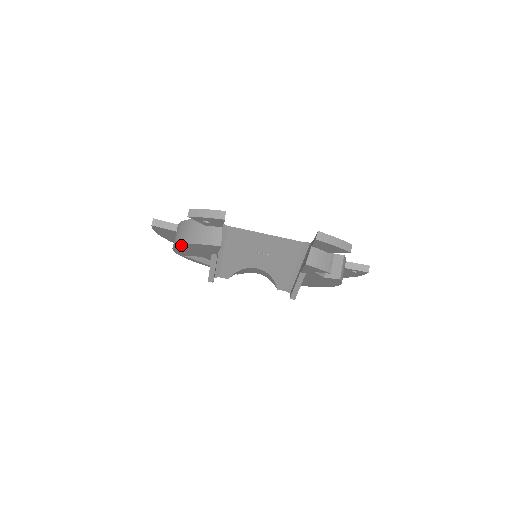
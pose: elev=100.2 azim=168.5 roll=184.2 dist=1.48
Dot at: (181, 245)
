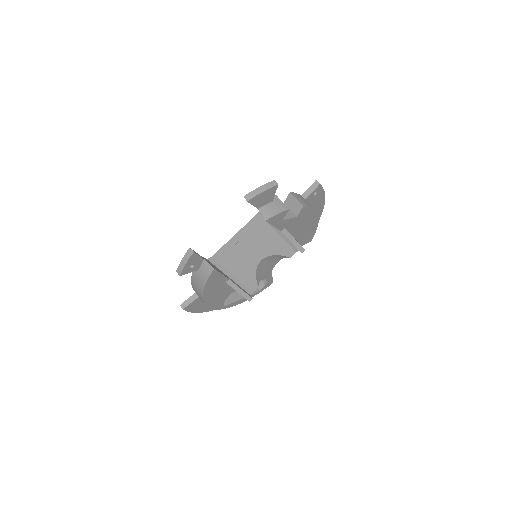
Dot at: (204, 298)
